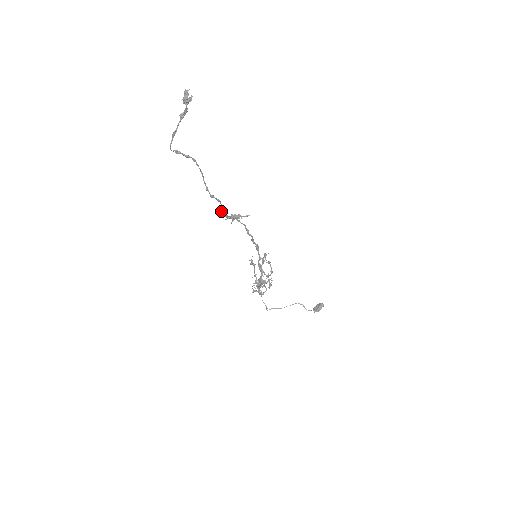
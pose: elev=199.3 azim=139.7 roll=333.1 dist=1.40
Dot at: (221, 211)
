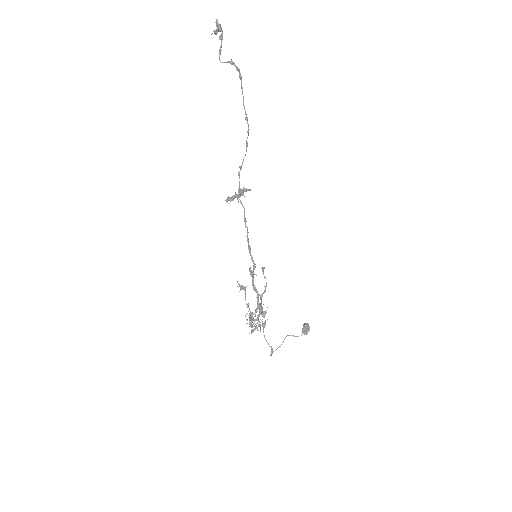
Dot at: (239, 173)
